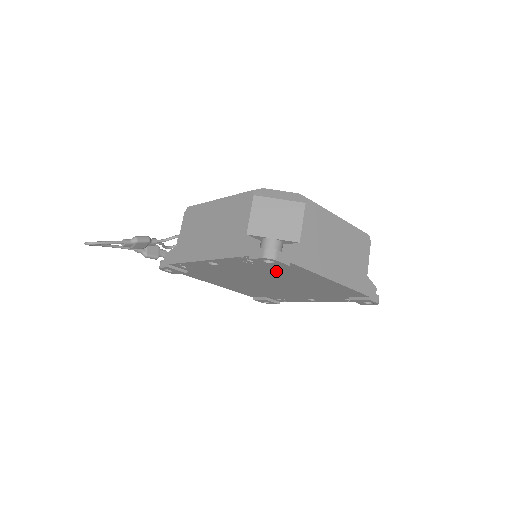
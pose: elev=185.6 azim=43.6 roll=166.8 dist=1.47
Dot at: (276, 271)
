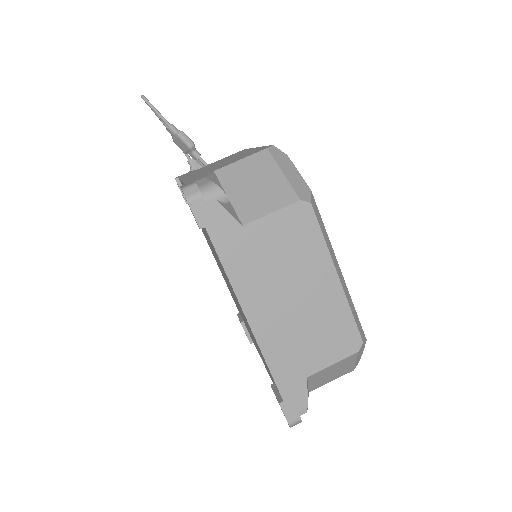
Dot at: occluded
